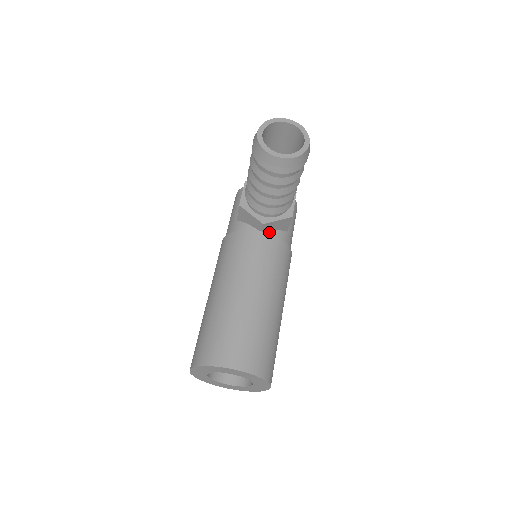
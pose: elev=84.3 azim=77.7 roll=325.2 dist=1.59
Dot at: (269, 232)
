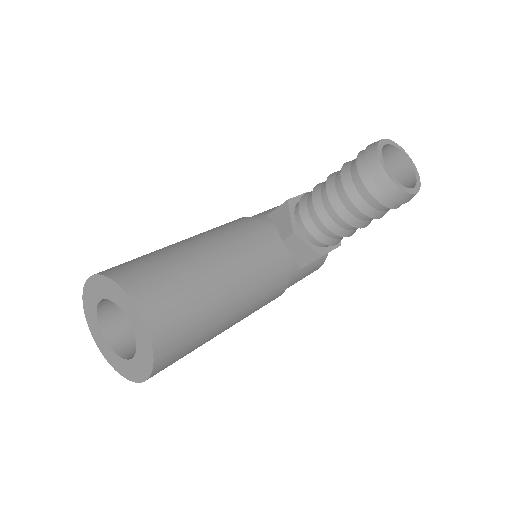
Dot at: (288, 249)
